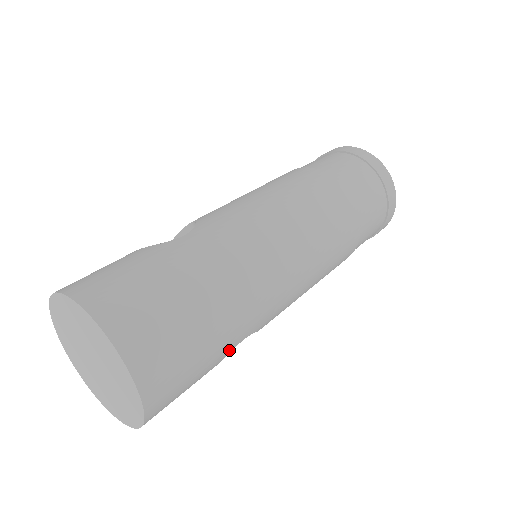
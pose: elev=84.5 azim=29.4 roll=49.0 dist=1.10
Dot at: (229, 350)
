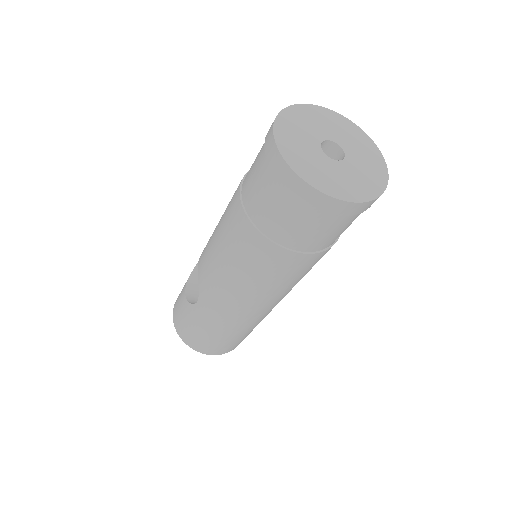
Dot at: occluded
